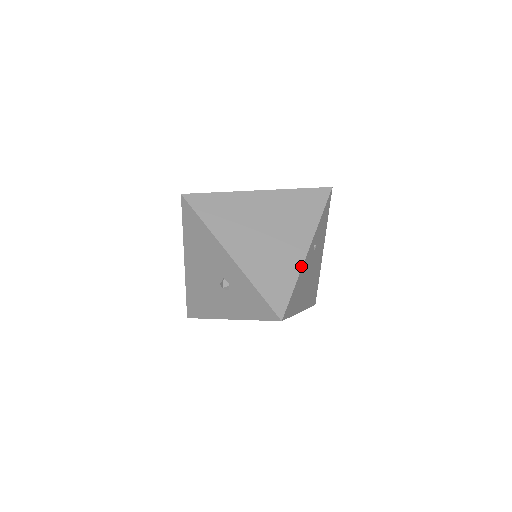
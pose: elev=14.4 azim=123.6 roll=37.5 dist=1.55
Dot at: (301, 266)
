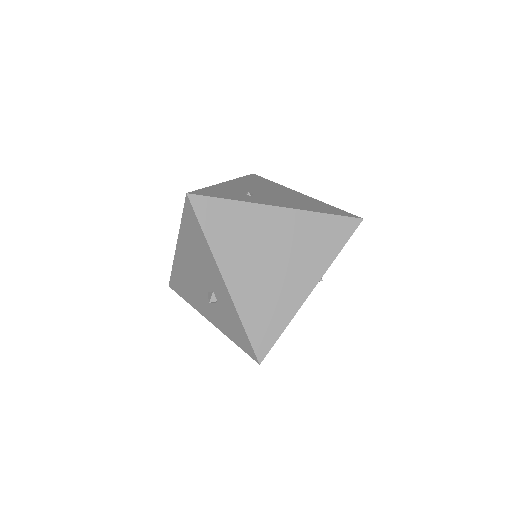
Dot at: (298, 309)
